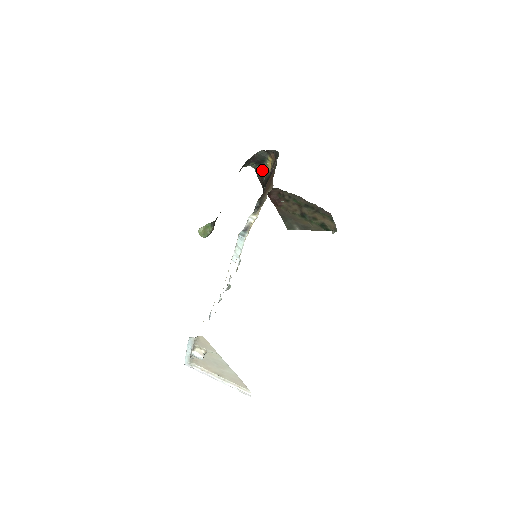
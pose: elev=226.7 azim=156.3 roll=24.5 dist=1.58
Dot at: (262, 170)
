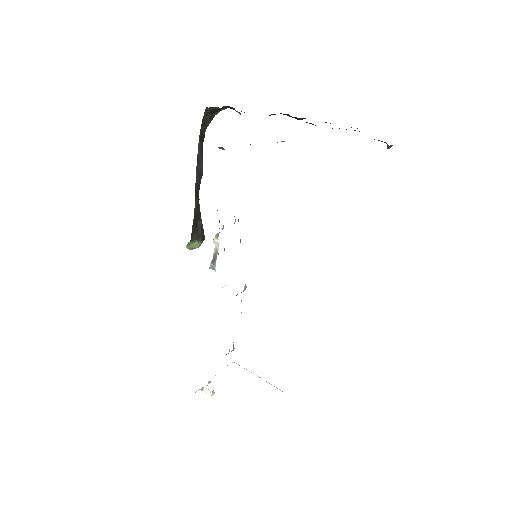
Dot at: (236, 111)
